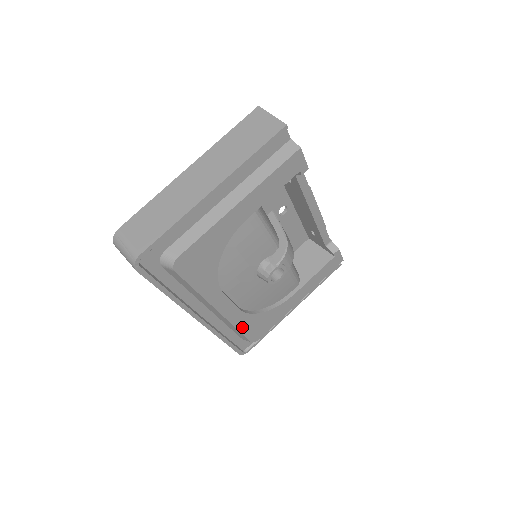
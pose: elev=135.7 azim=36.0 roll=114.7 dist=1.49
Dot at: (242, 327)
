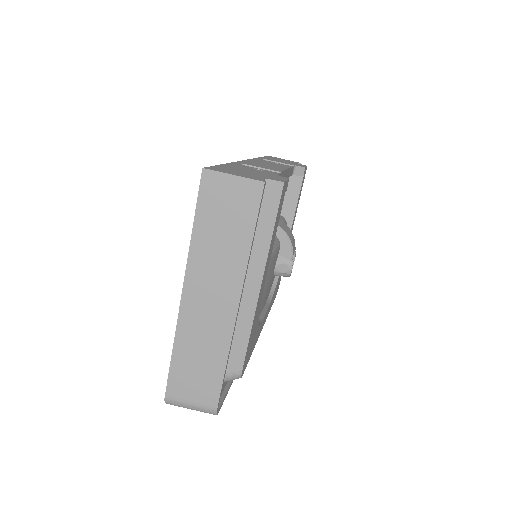
Dot at: (272, 303)
